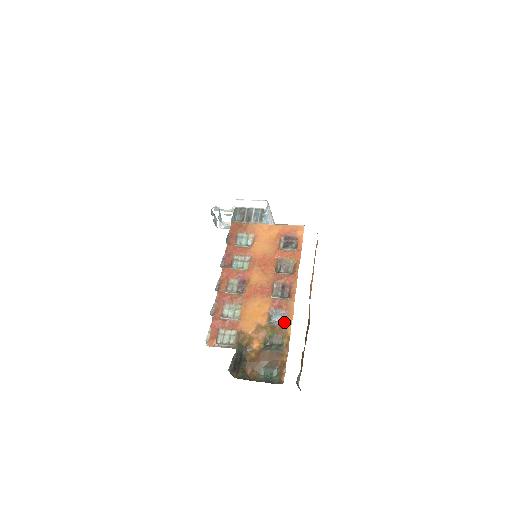
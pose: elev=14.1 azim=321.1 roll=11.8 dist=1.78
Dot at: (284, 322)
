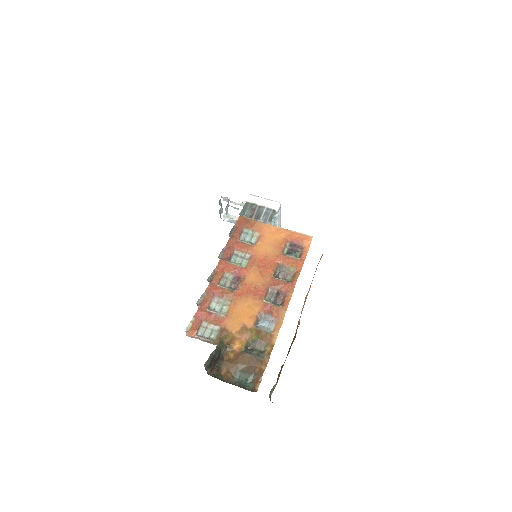
Dot at: (271, 329)
